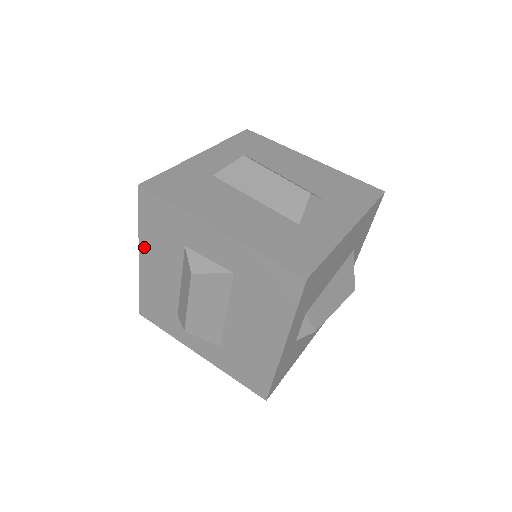
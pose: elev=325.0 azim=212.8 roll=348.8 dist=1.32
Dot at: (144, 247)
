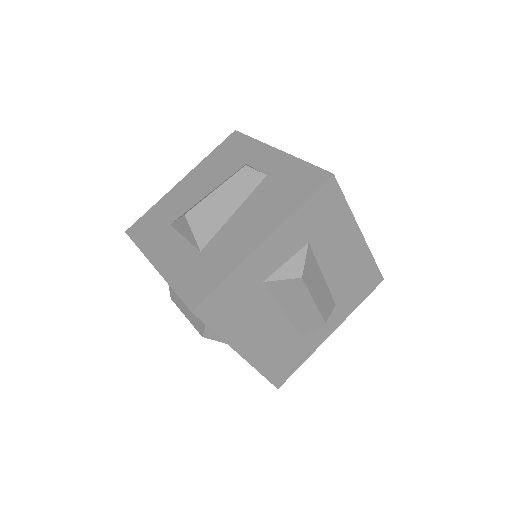
Dot at: occluded
